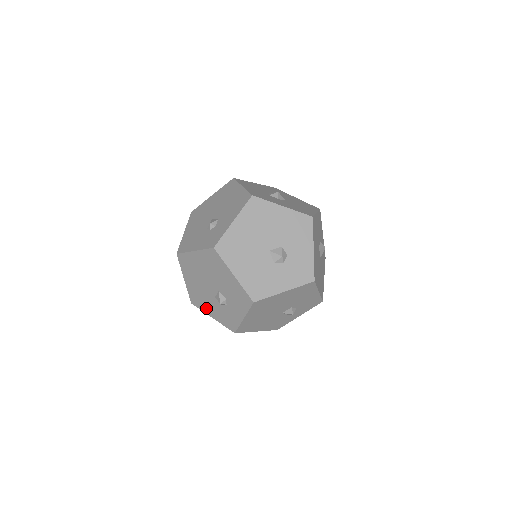
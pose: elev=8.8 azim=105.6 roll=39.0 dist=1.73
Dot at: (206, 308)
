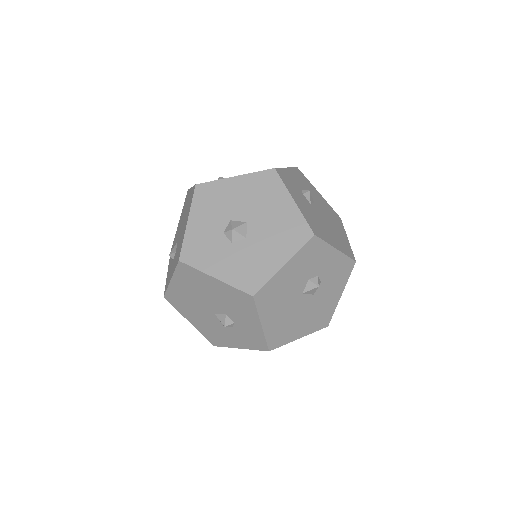
Dot at: occluded
